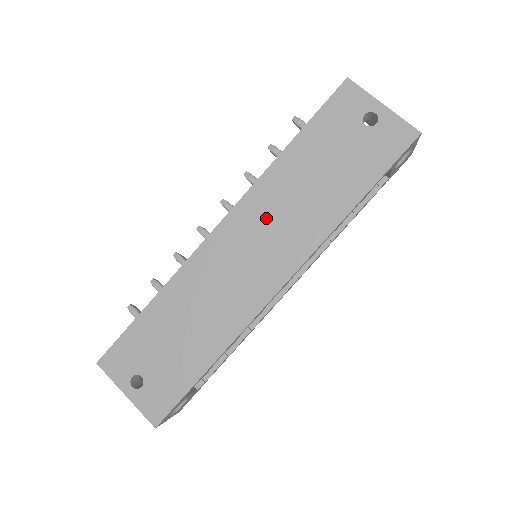
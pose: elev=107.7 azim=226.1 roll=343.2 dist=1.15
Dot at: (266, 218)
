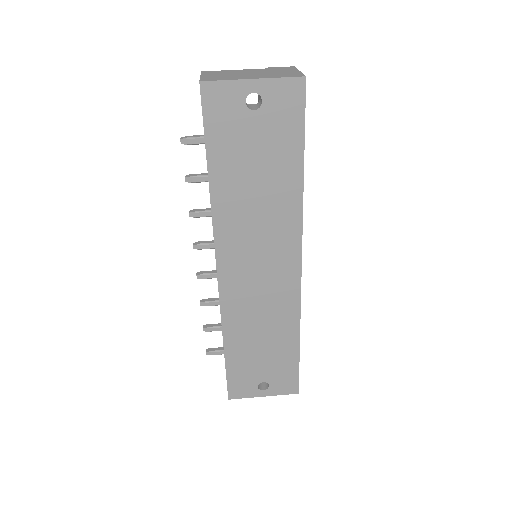
Dot at: (246, 241)
